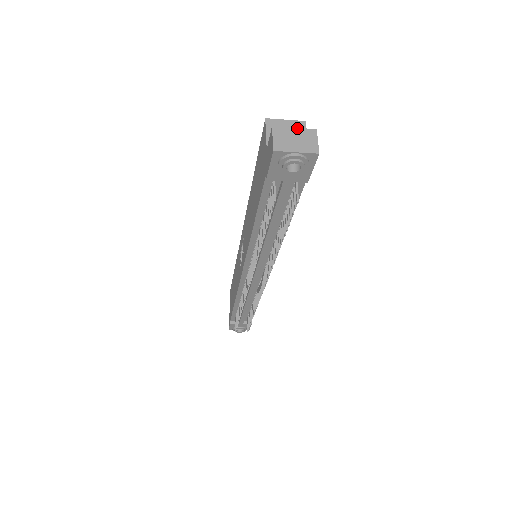
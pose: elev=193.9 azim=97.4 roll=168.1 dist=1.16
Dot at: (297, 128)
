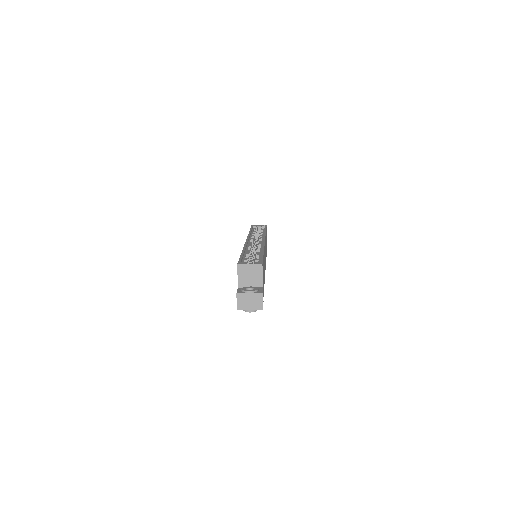
Dot at: (251, 293)
